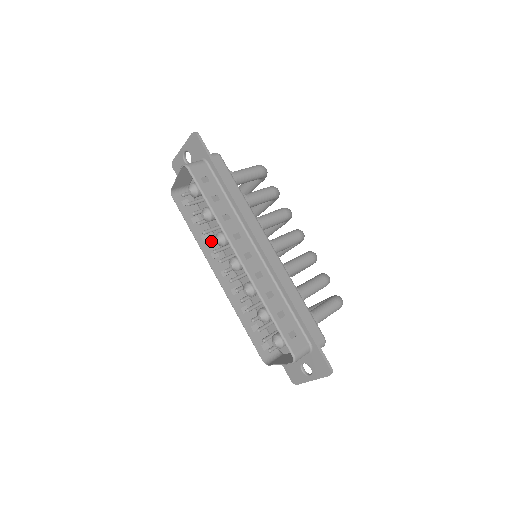
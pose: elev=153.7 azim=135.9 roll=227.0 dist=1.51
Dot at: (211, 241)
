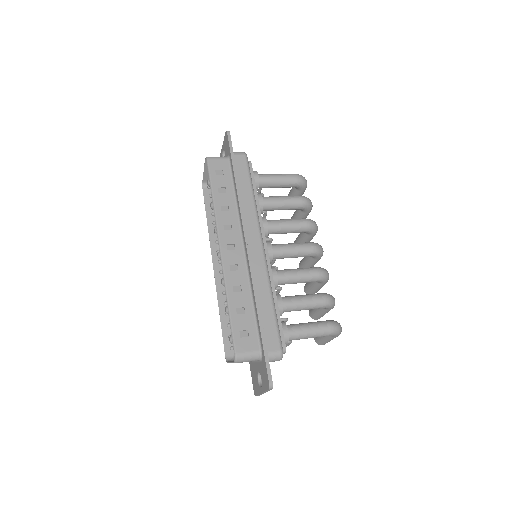
Dot at: occluded
